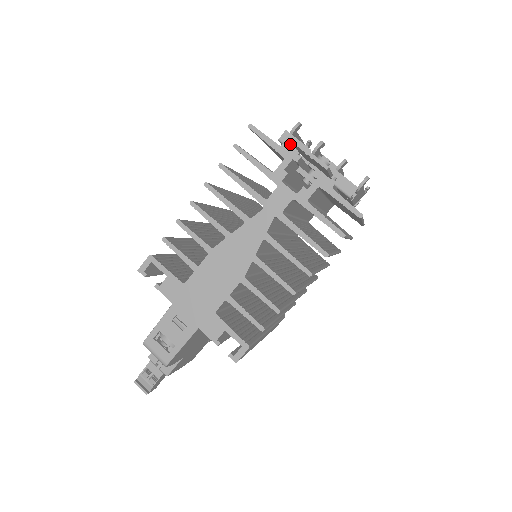
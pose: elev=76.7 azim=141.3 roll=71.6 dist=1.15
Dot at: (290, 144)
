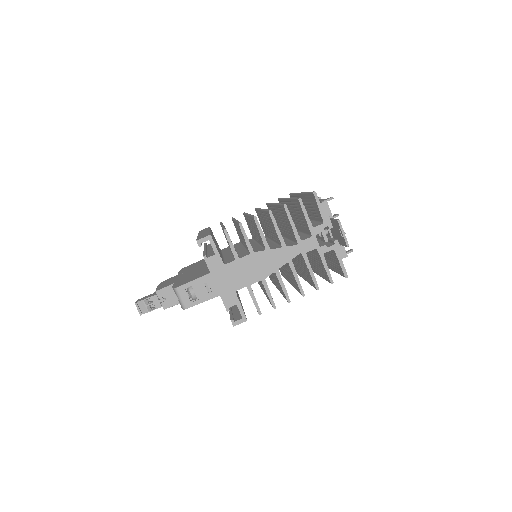
Dot at: (325, 210)
